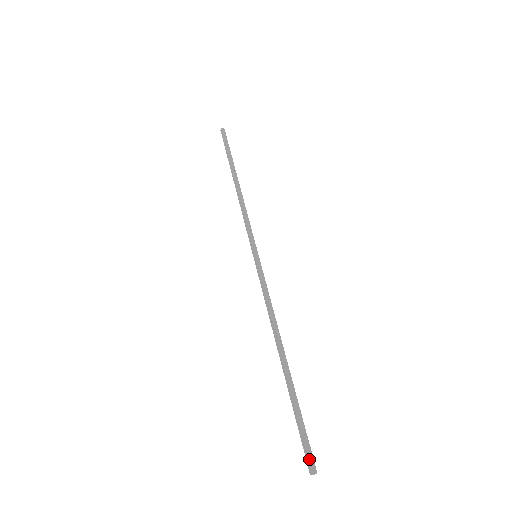
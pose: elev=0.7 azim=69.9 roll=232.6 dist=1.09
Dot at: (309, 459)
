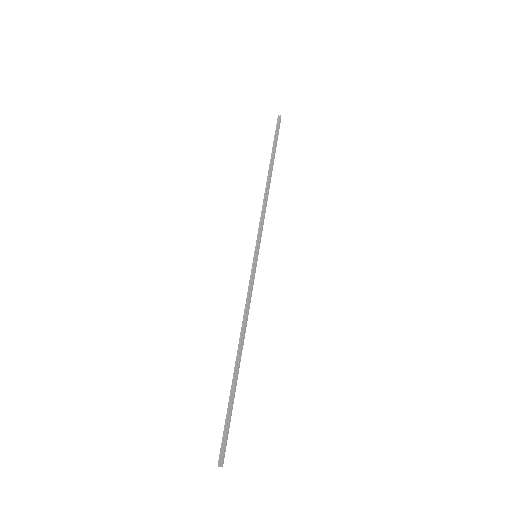
Dot at: (224, 454)
